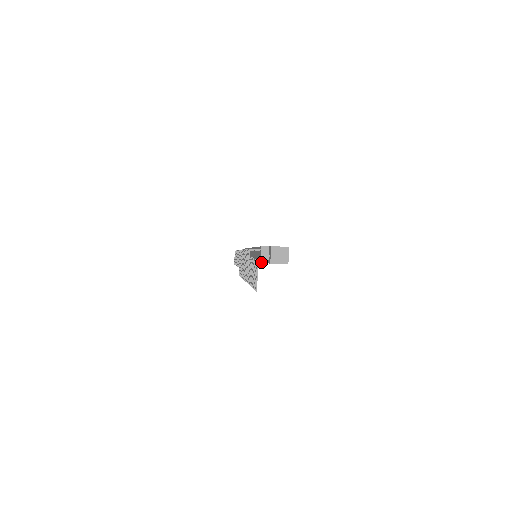
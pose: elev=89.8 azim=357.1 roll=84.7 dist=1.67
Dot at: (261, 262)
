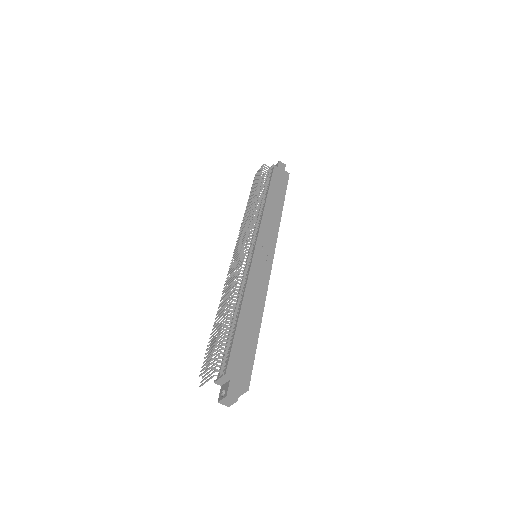
Dot at: (215, 383)
